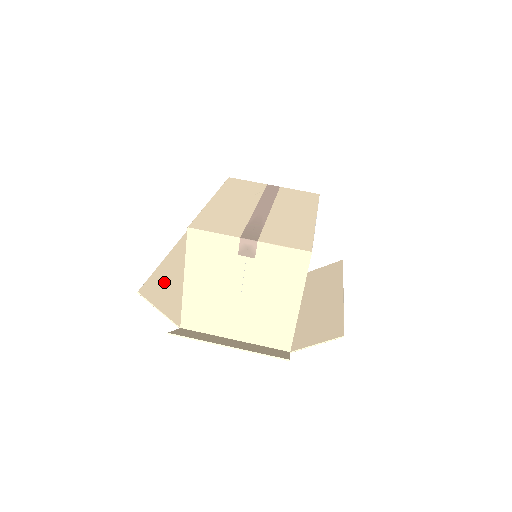
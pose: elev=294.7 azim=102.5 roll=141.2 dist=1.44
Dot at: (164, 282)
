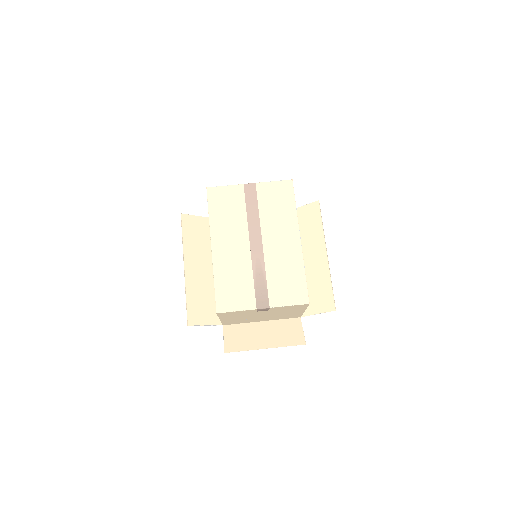
Dot at: (196, 297)
